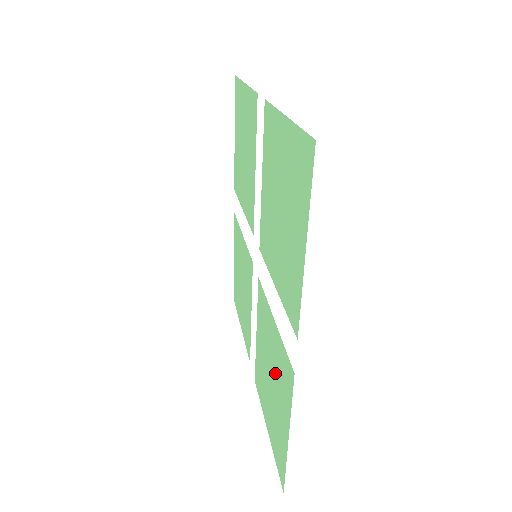
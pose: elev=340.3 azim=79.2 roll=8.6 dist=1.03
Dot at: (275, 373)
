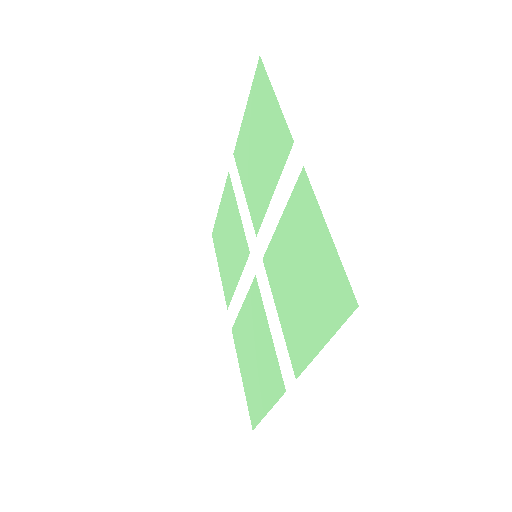
Dot at: (299, 246)
